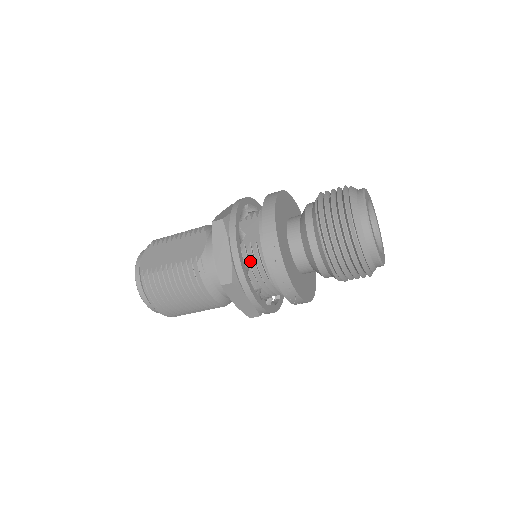
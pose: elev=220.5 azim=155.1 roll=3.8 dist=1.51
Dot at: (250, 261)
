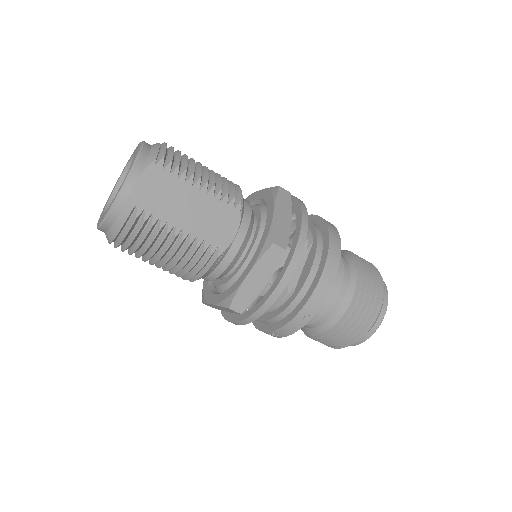
Dot at: occluded
